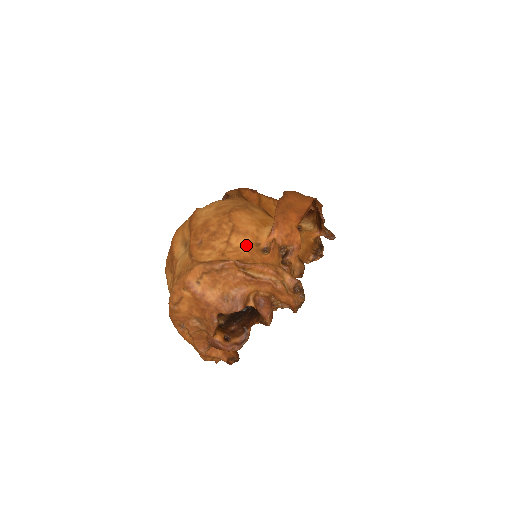
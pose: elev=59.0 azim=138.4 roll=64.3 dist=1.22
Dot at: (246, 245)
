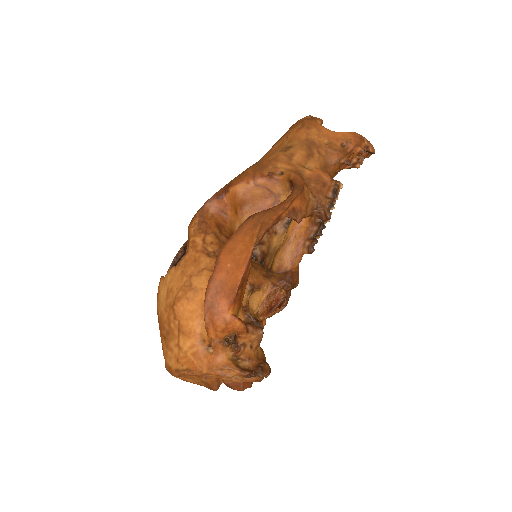
Dot at: (192, 348)
